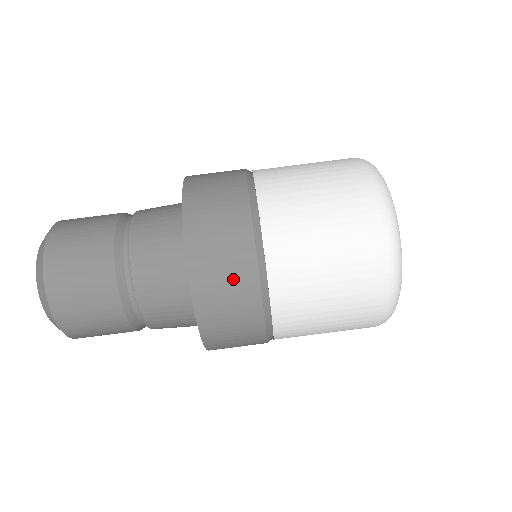
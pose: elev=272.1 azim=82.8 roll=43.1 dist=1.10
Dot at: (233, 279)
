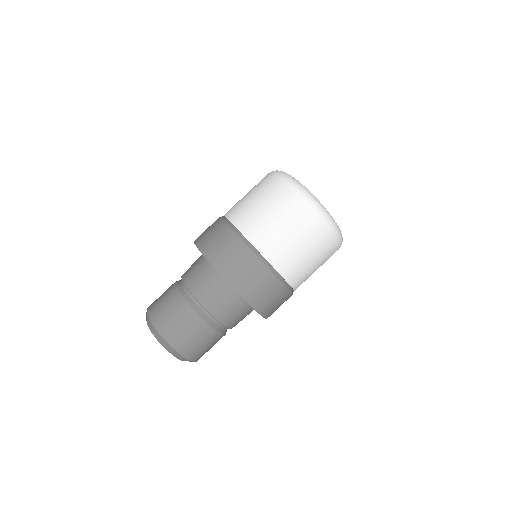
Dot at: (244, 264)
